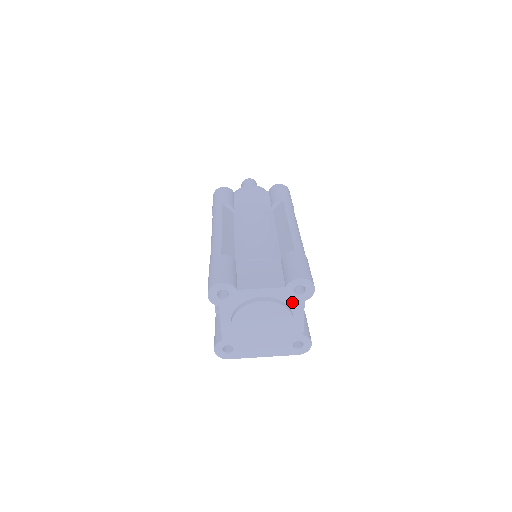
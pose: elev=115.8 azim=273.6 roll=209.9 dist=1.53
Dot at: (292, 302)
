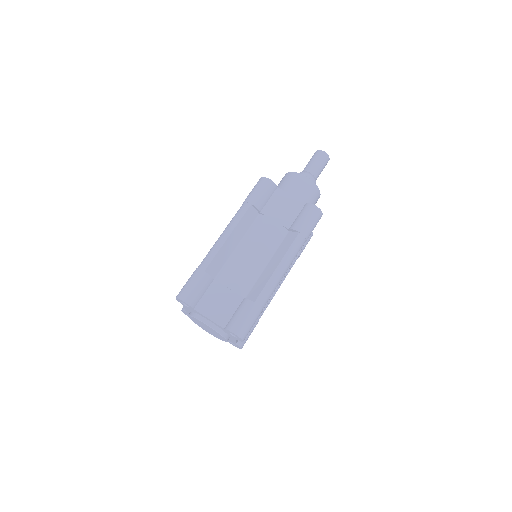
Dot at: (229, 334)
